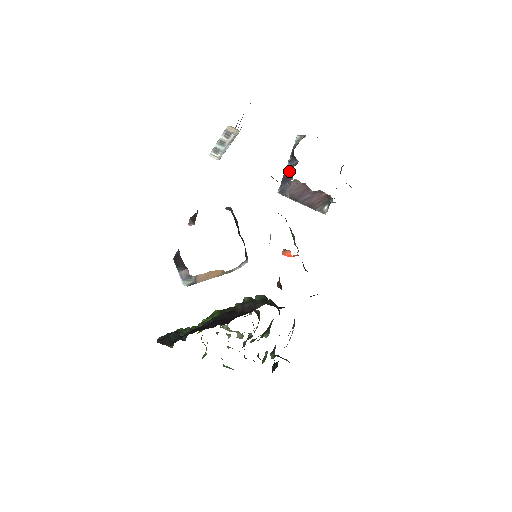
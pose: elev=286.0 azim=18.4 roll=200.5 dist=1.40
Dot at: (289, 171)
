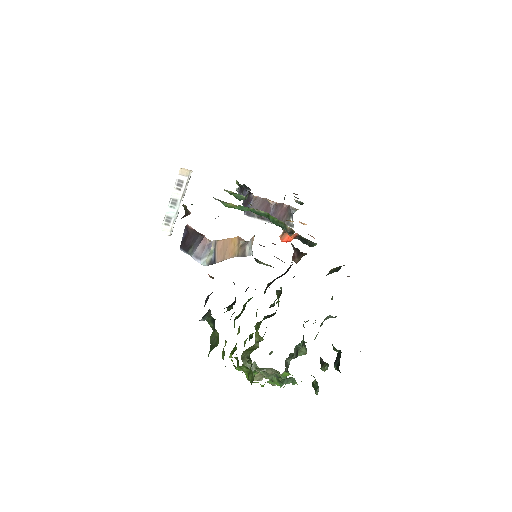
Dot at: (246, 199)
